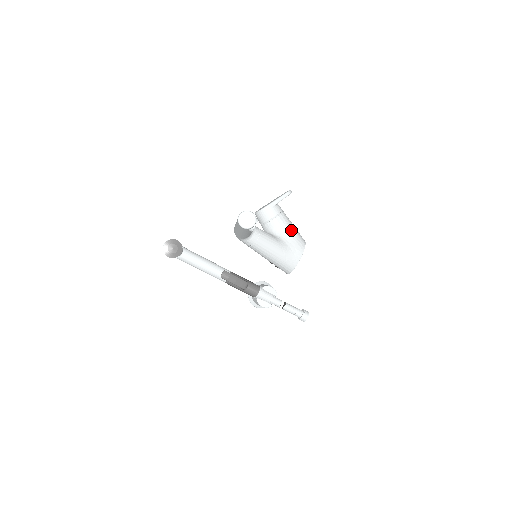
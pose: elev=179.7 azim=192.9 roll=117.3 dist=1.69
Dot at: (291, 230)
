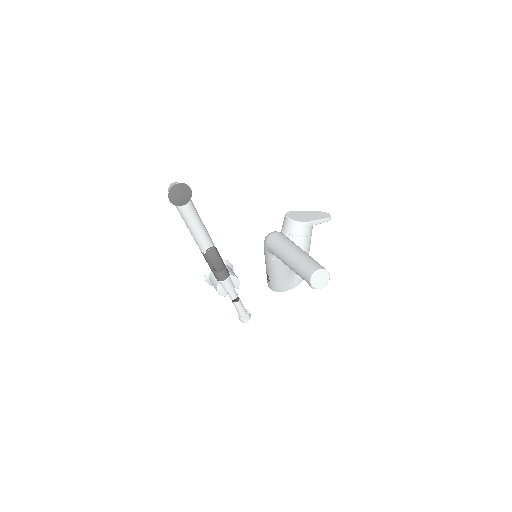
Dot at: occluded
